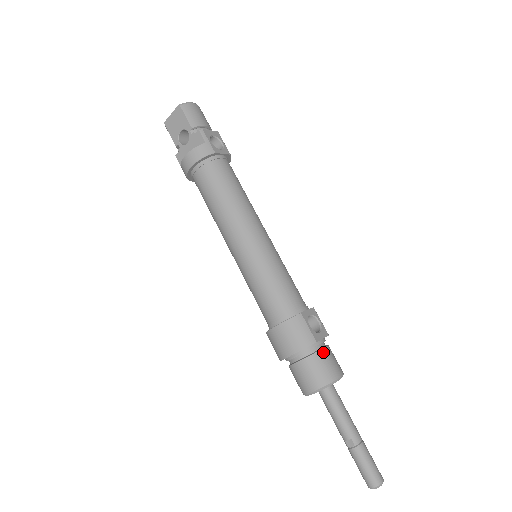
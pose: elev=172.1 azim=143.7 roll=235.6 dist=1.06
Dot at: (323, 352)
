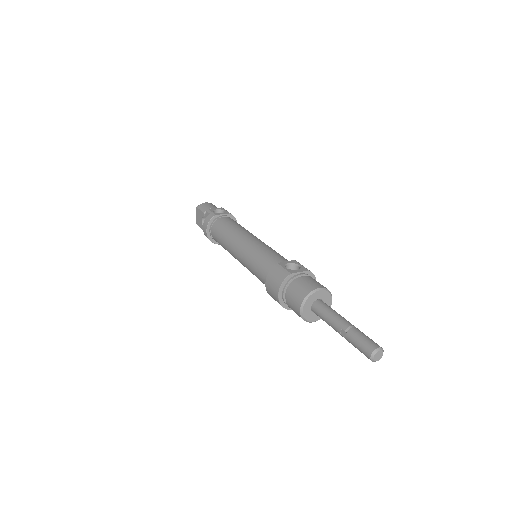
Dot at: (300, 279)
